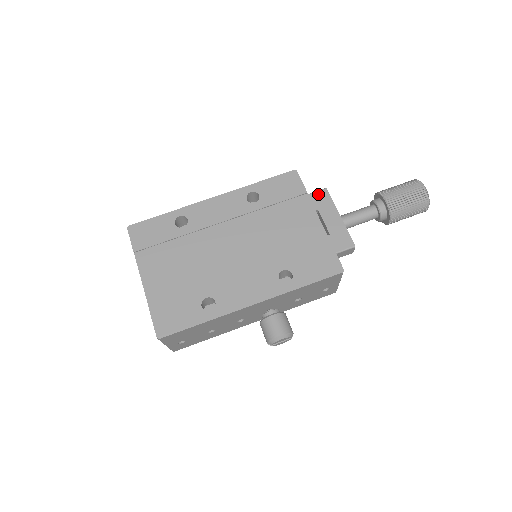
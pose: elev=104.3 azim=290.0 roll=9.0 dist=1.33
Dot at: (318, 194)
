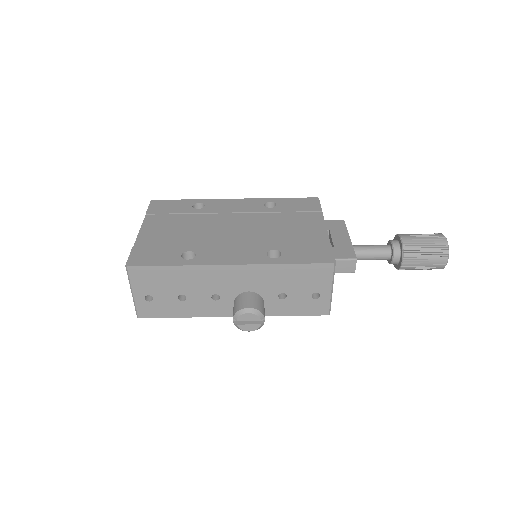
Dot at: (334, 221)
